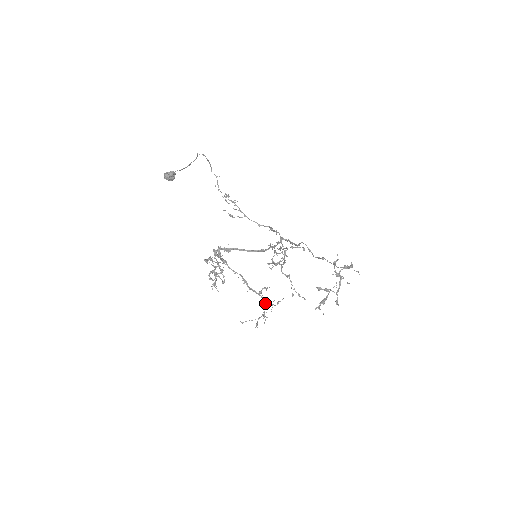
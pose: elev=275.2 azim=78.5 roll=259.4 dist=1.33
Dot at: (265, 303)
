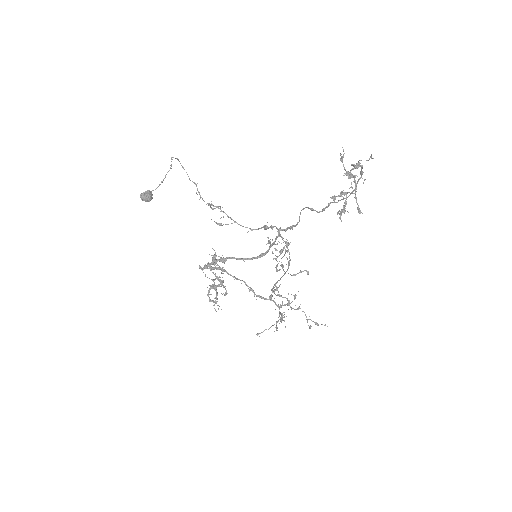
Dot at: (279, 307)
